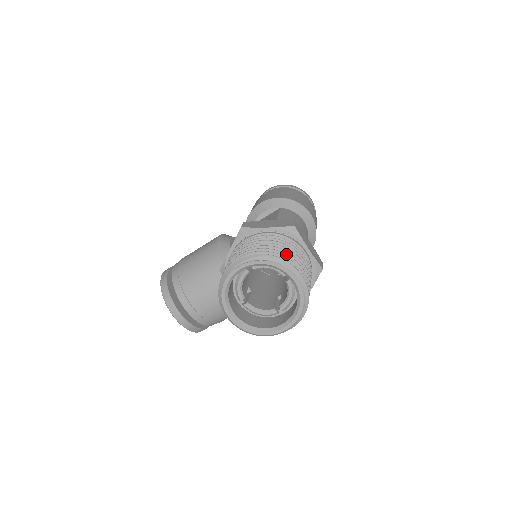
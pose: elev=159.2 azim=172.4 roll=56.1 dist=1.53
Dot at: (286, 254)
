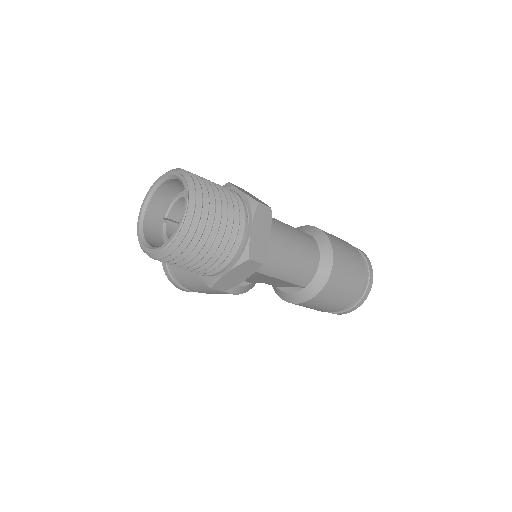
Dot at: occluded
